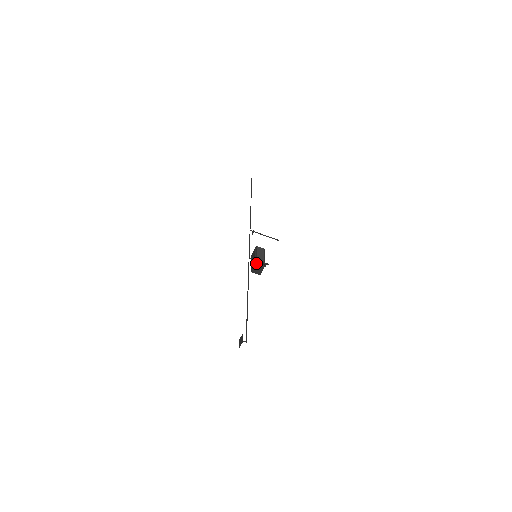
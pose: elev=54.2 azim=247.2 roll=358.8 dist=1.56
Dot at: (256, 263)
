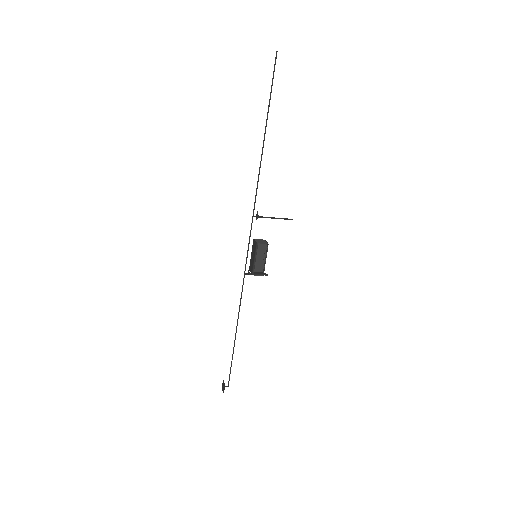
Dot at: occluded
